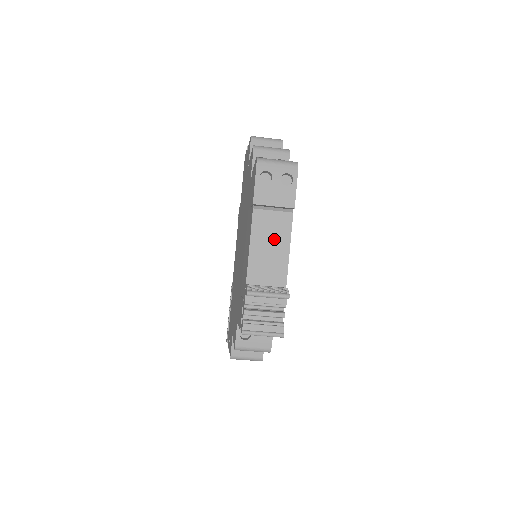
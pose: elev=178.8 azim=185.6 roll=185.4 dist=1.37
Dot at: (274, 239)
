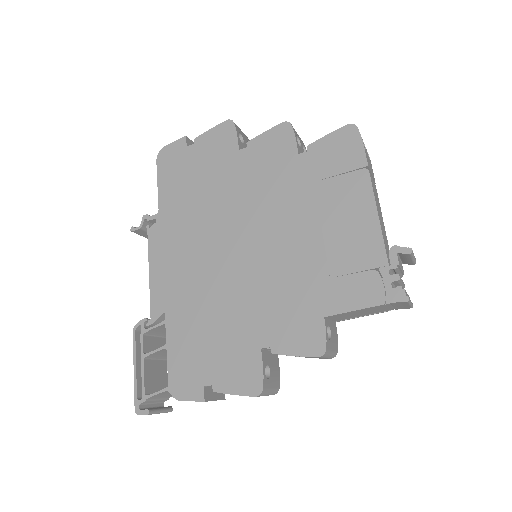
Dot at: (379, 207)
